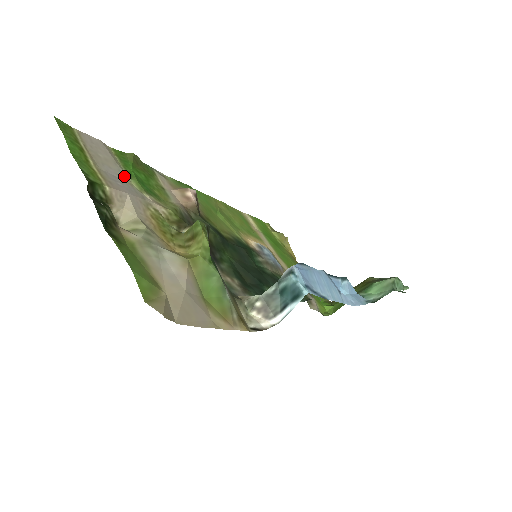
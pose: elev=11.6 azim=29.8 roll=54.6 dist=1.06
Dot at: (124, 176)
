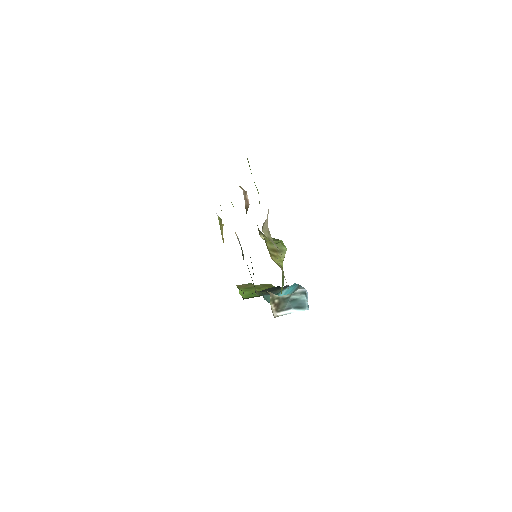
Dot at: occluded
